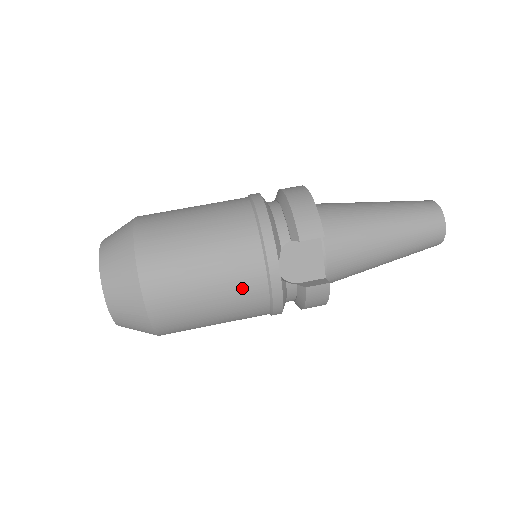
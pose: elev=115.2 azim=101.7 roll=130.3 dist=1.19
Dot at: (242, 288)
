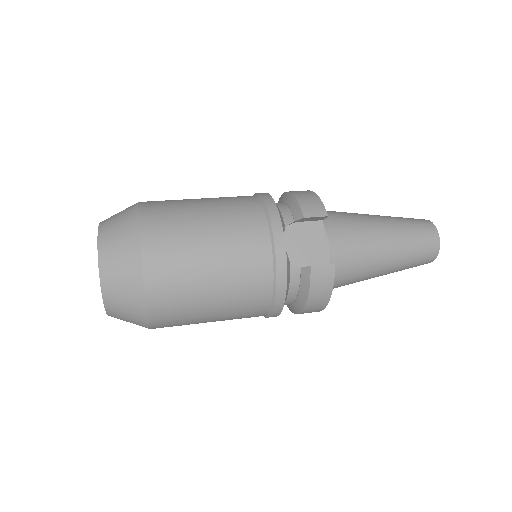
Dot at: (246, 258)
